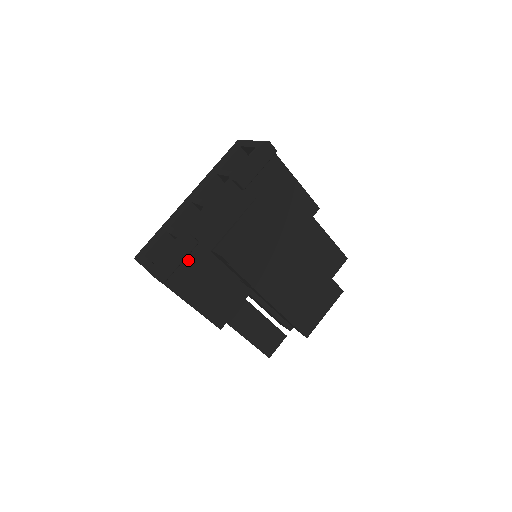
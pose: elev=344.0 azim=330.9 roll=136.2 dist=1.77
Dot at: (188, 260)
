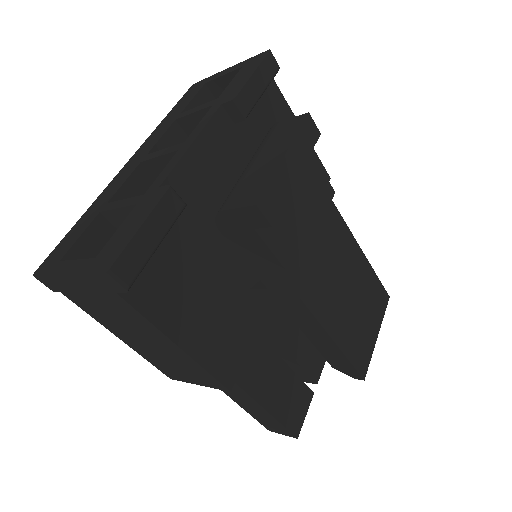
Dot at: (165, 246)
